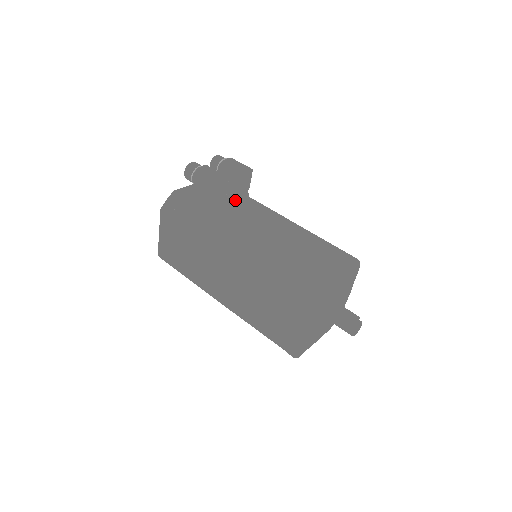
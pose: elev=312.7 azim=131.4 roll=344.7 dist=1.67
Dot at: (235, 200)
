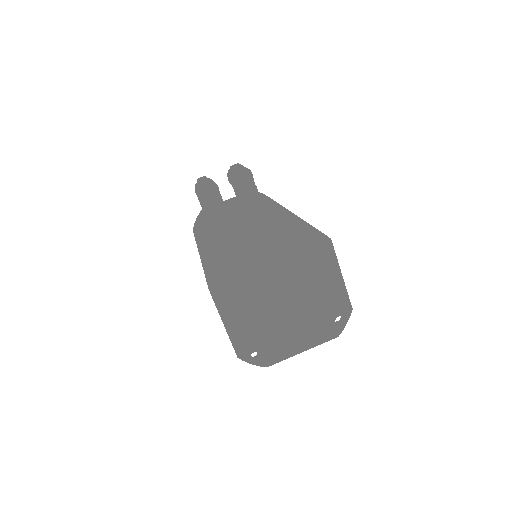
Dot at: (240, 203)
